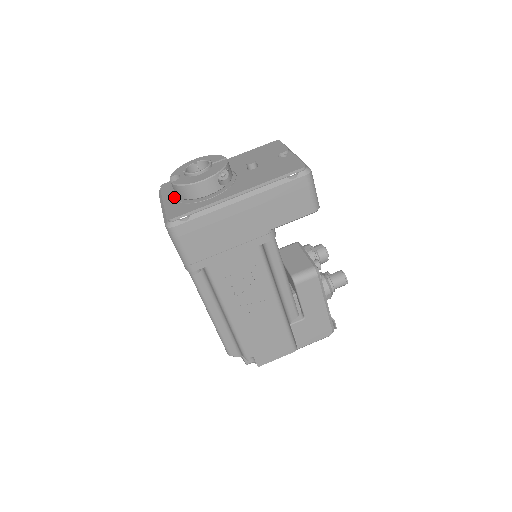
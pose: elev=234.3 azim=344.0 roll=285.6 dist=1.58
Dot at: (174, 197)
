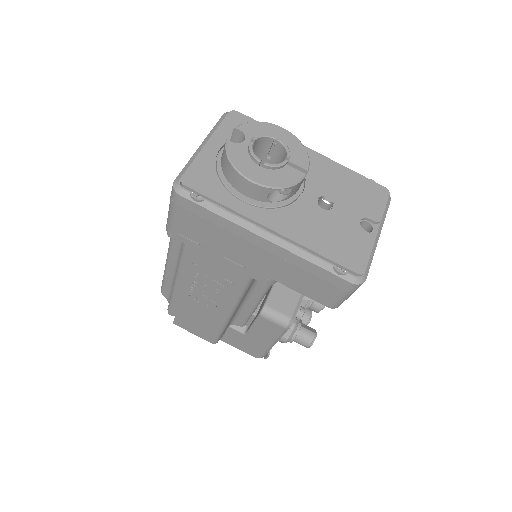
Dot at: (221, 150)
